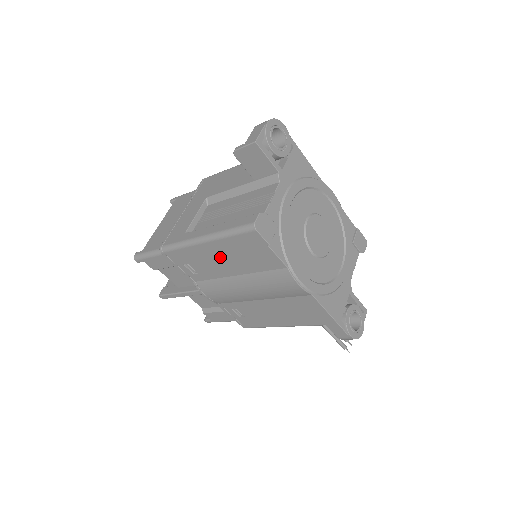
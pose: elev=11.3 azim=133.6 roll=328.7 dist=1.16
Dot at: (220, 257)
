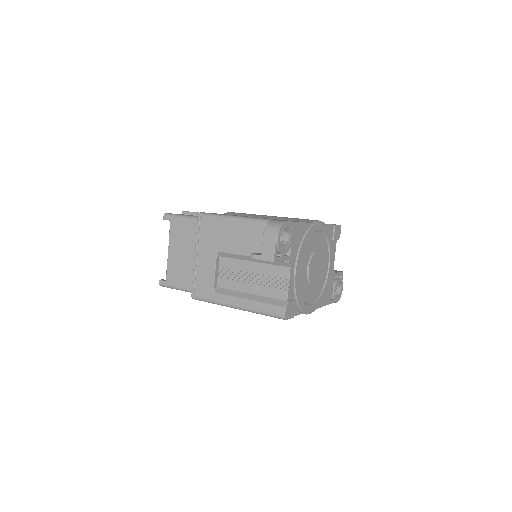
Dot at: occluded
